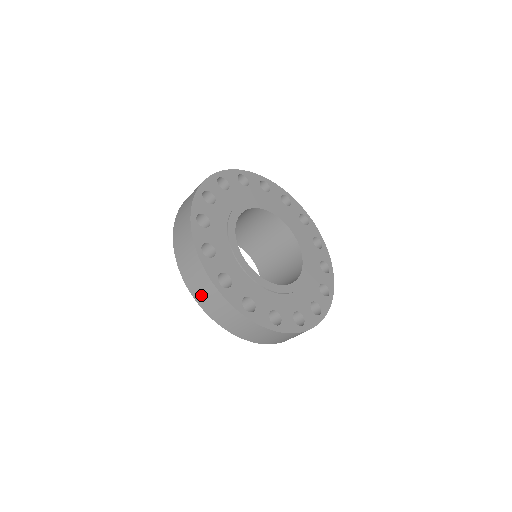
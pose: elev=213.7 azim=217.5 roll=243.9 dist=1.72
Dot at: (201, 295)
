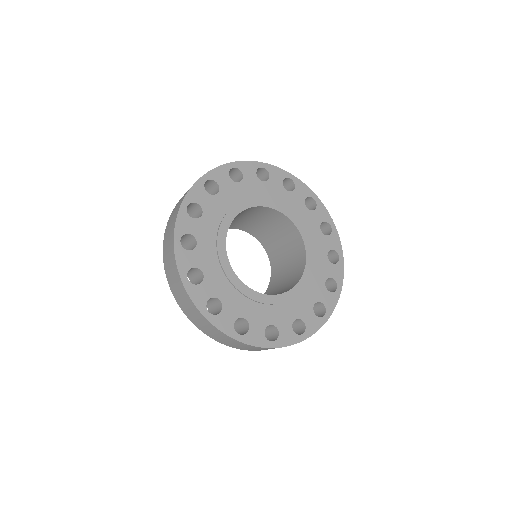
Dot at: occluded
